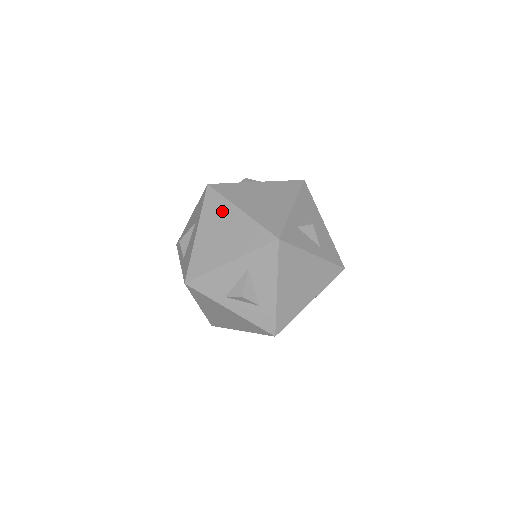
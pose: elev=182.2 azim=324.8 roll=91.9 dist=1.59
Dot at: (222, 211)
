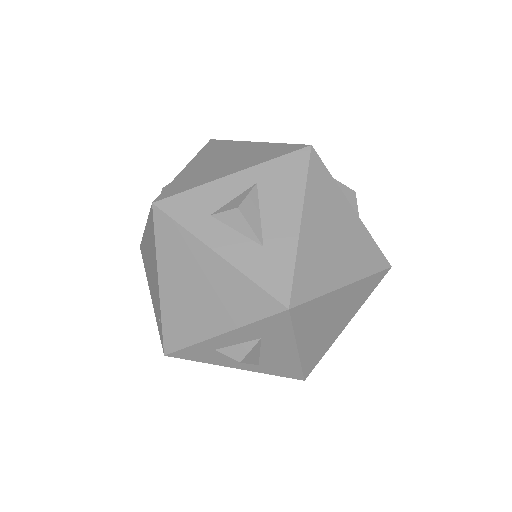
Dot at: (153, 253)
